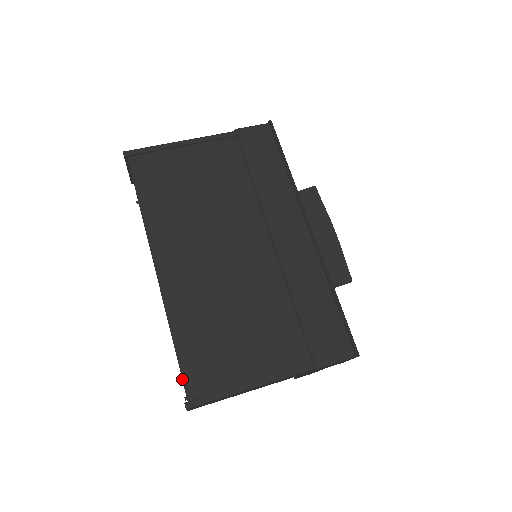
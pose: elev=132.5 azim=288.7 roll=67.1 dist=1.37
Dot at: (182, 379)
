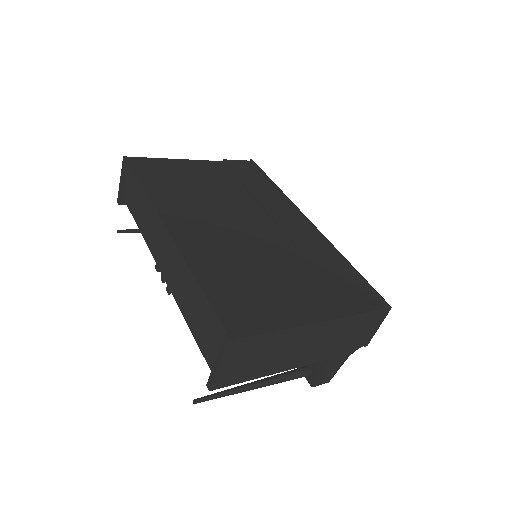
Dot at: (216, 315)
